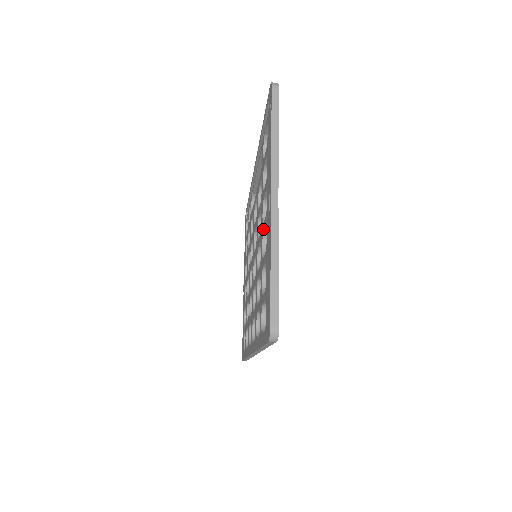
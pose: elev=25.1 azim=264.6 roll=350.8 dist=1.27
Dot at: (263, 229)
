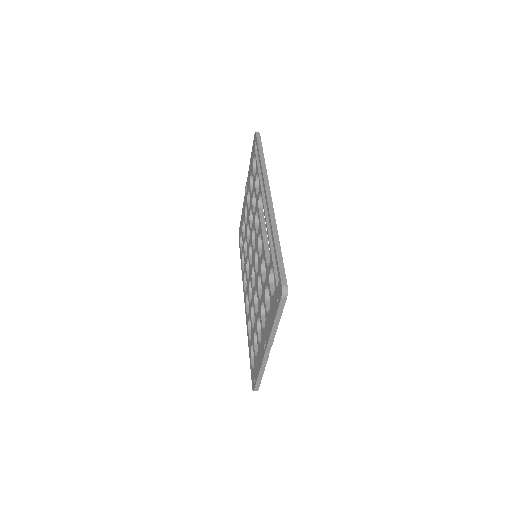
Dot at: (260, 319)
